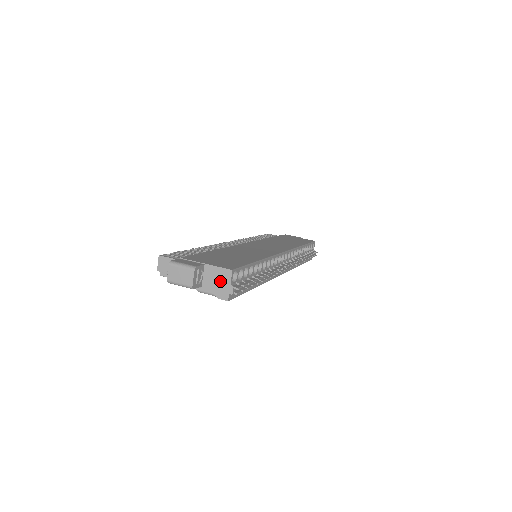
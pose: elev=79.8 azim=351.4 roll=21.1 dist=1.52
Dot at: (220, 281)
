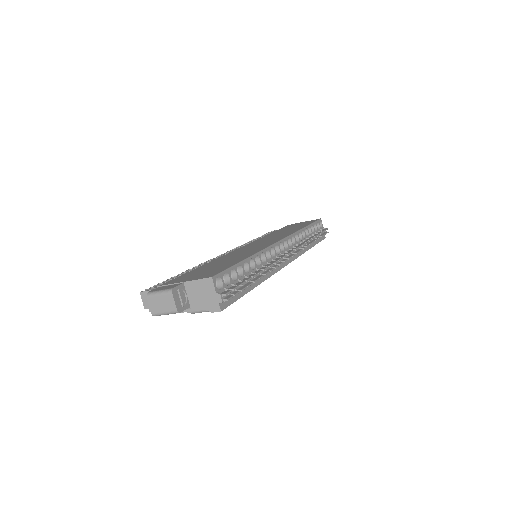
Dot at: (205, 294)
